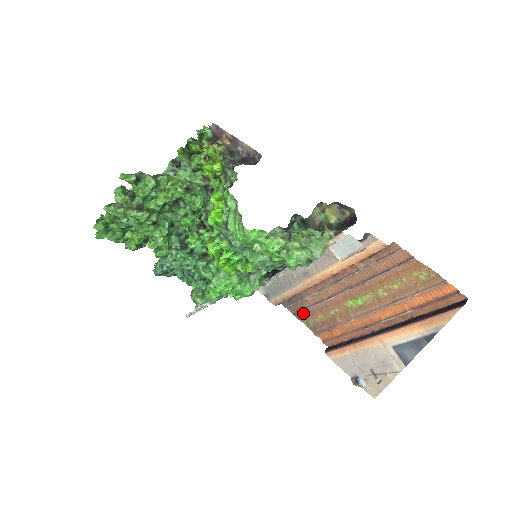
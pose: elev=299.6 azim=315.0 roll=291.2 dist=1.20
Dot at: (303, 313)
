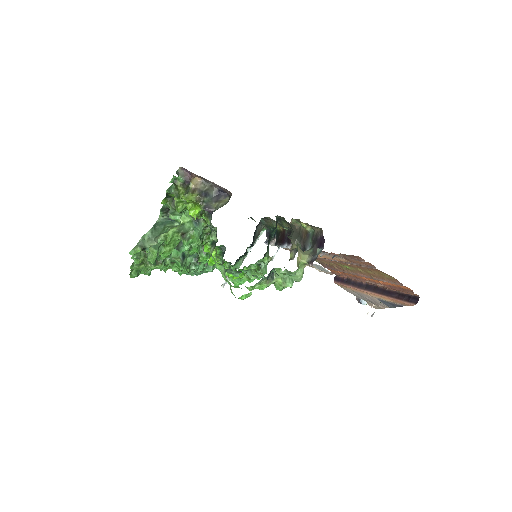
Dot at: occluded
